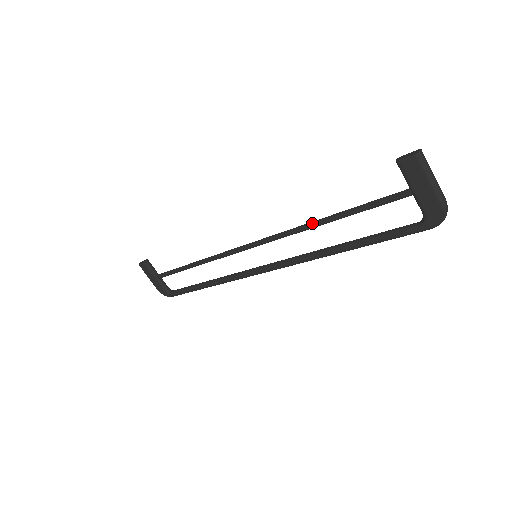
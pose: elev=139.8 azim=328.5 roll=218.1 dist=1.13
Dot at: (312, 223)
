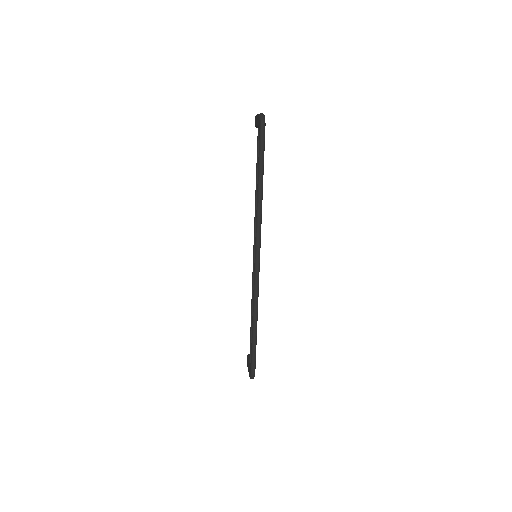
Dot at: (256, 196)
